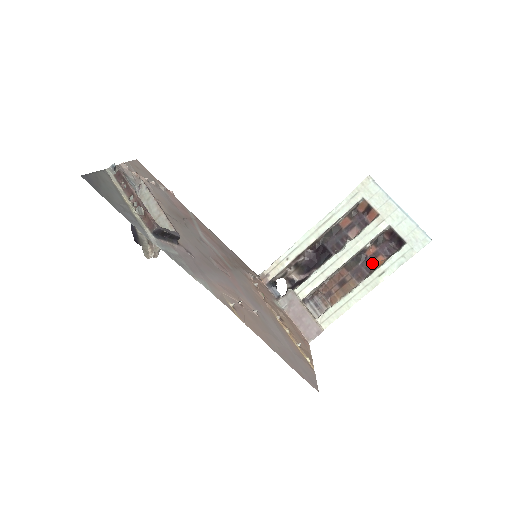
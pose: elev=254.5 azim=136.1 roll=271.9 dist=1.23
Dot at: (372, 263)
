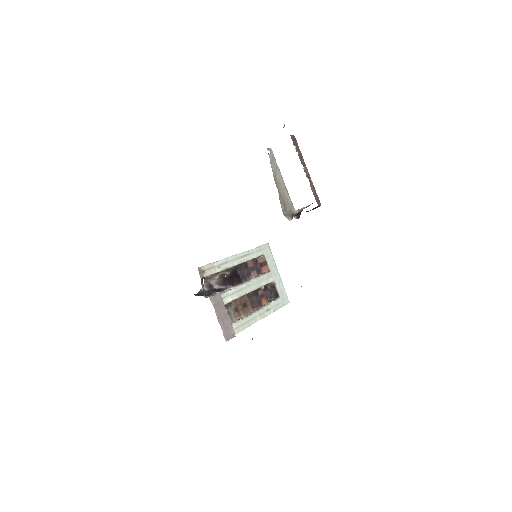
Dot at: (261, 300)
